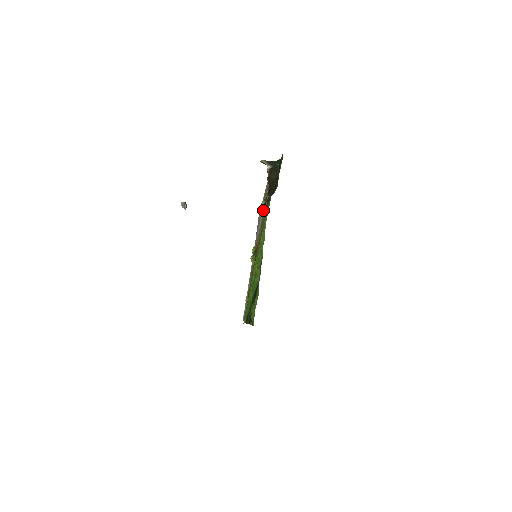
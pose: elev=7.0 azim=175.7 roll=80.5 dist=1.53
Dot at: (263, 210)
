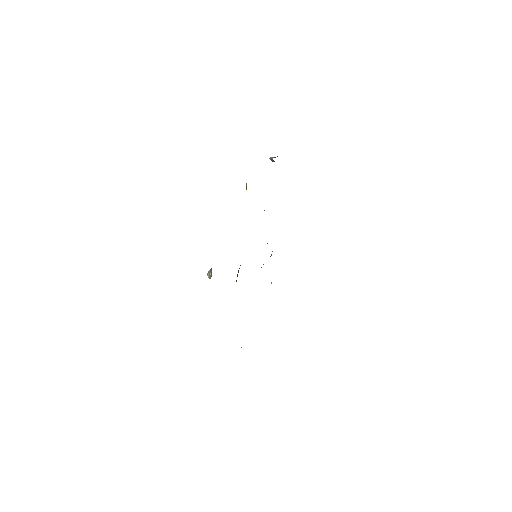
Dot at: occluded
